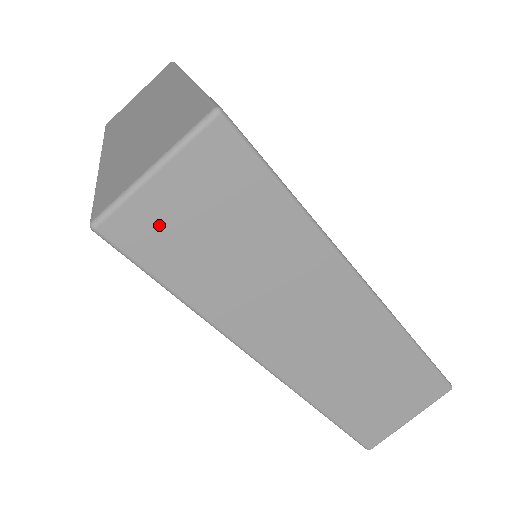
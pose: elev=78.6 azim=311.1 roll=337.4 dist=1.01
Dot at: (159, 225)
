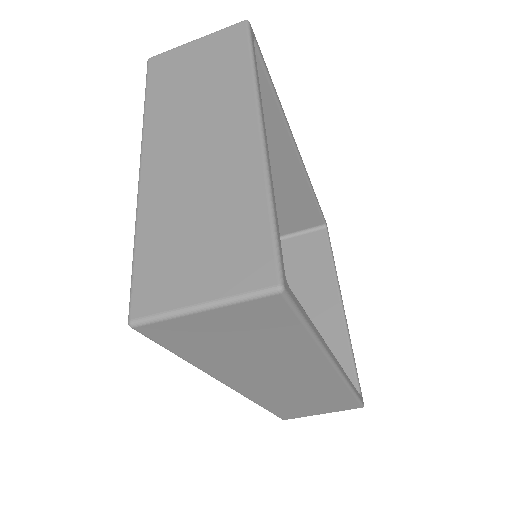
Dot at: (189, 332)
